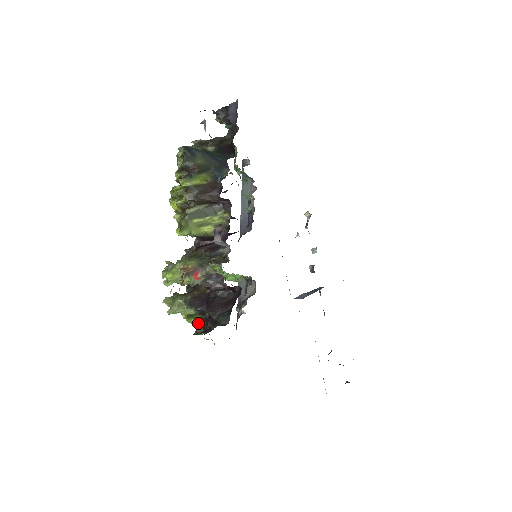
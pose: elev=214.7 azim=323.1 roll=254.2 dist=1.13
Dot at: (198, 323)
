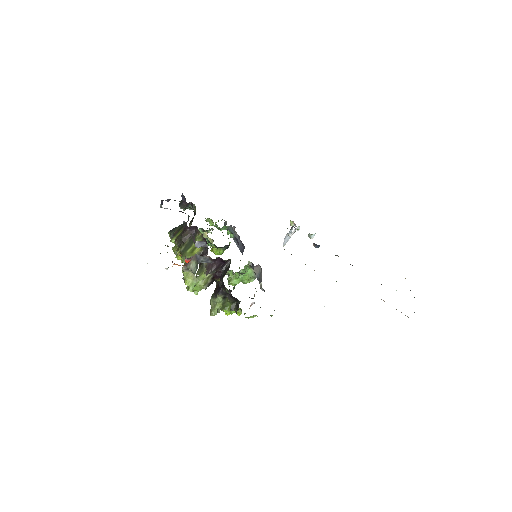
Dot at: (233, 307)
